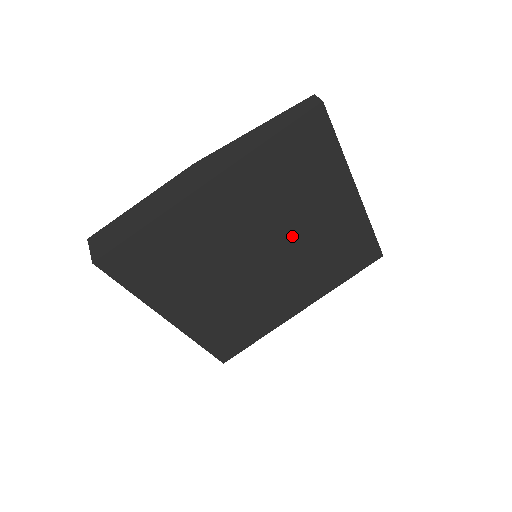
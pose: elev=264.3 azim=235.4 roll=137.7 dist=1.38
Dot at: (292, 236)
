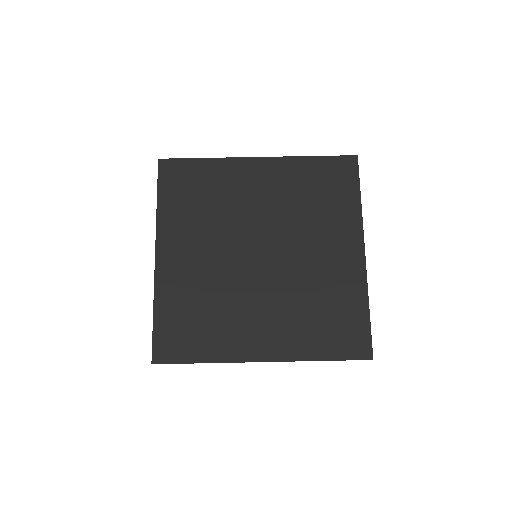
Dot at: (294, 250)
